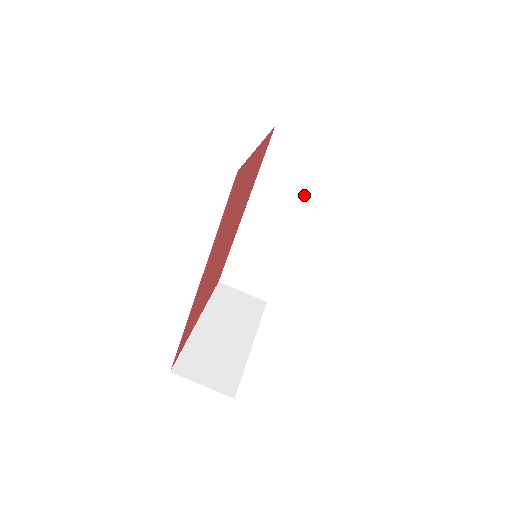
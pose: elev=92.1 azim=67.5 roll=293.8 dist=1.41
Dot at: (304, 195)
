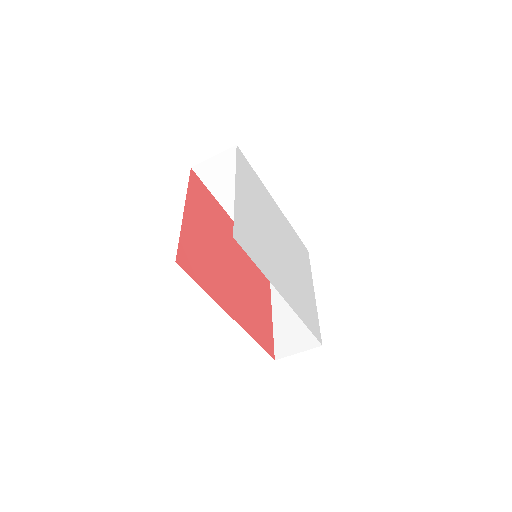
Dot at: occluded
